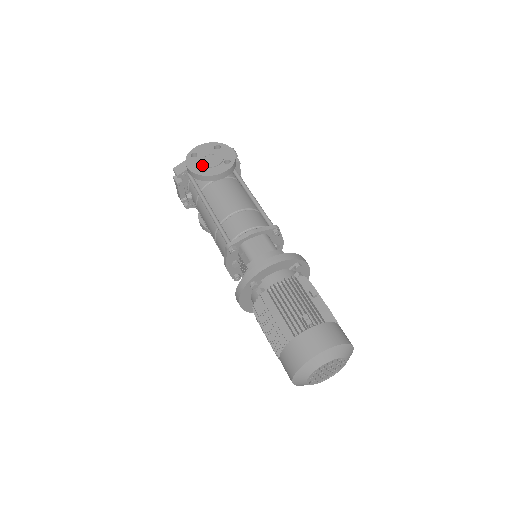
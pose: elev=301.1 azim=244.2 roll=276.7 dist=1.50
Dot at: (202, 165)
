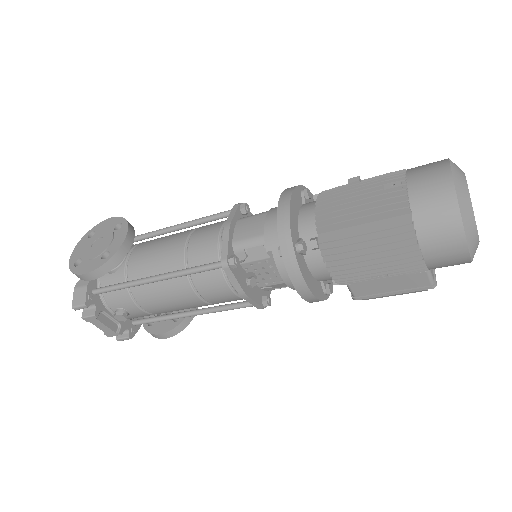
Dot at: (98, 255)
